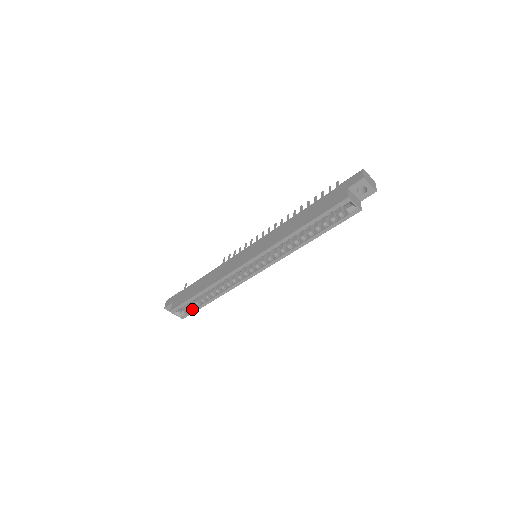
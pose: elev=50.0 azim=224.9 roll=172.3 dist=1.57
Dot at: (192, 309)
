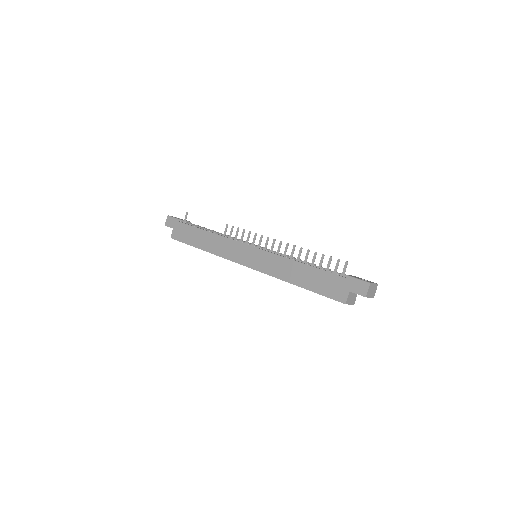
Dot at: occluded
